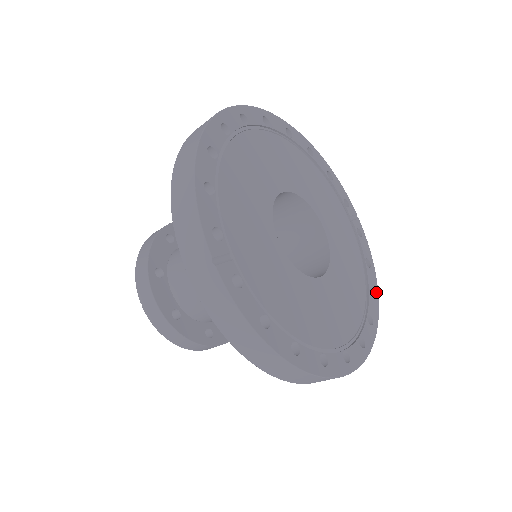
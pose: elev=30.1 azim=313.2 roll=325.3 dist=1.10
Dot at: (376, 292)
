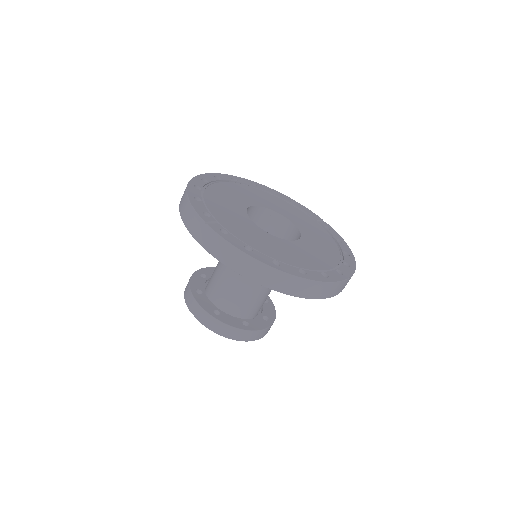
Dot at: (351, 254)
